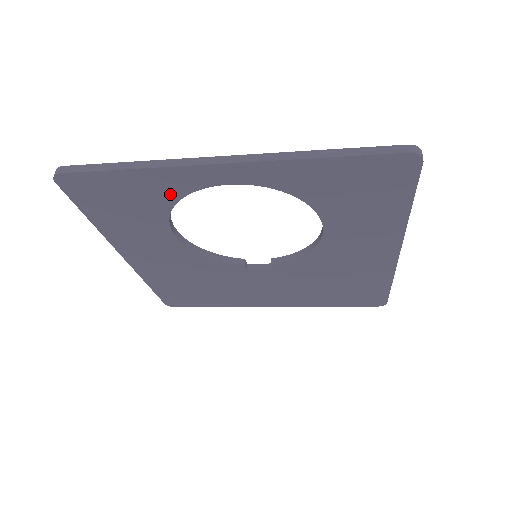
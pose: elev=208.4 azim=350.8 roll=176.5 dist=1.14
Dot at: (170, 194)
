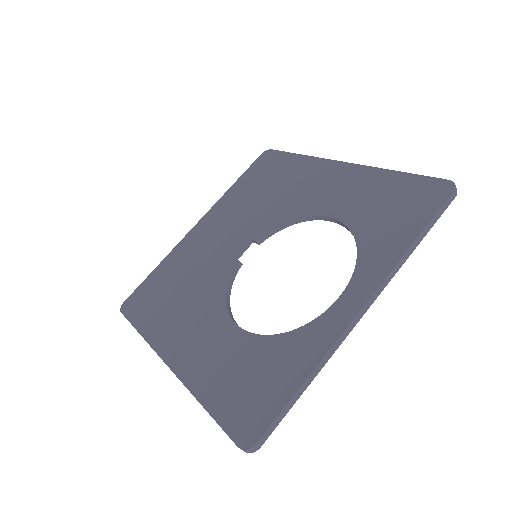
Dot at: occluded
